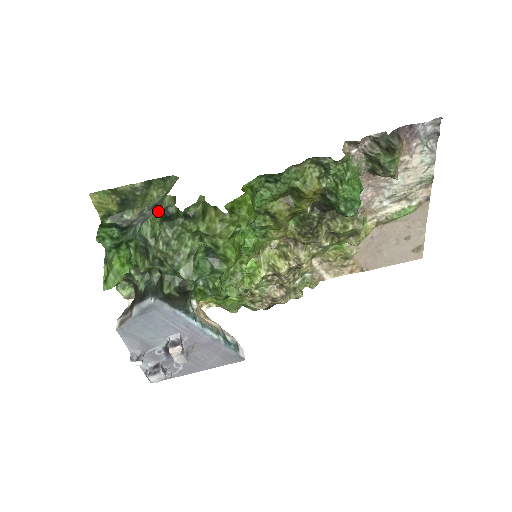
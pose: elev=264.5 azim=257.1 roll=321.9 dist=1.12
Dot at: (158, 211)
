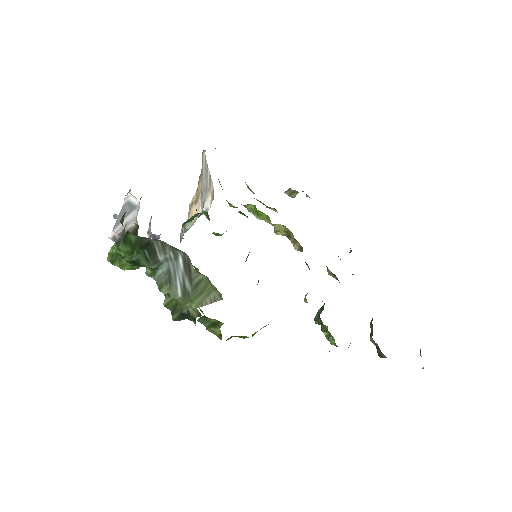
Dot at: (182, 303)
